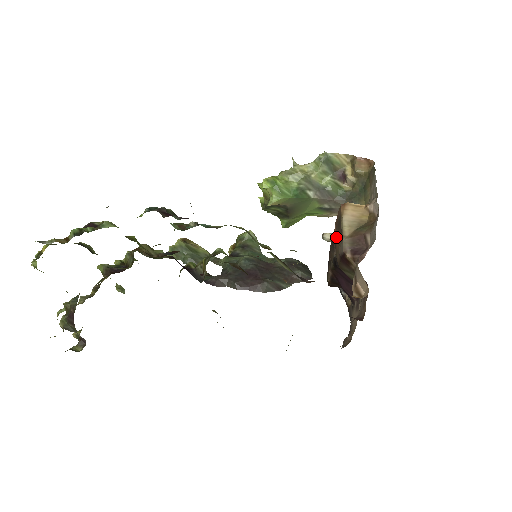
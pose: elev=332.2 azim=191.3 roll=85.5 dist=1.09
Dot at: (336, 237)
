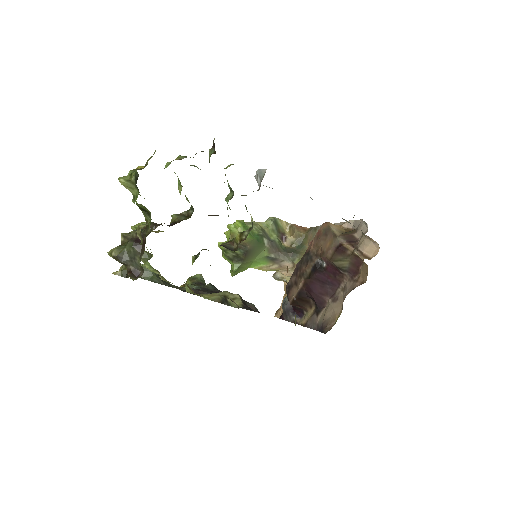
Dot at: (322, 244)
